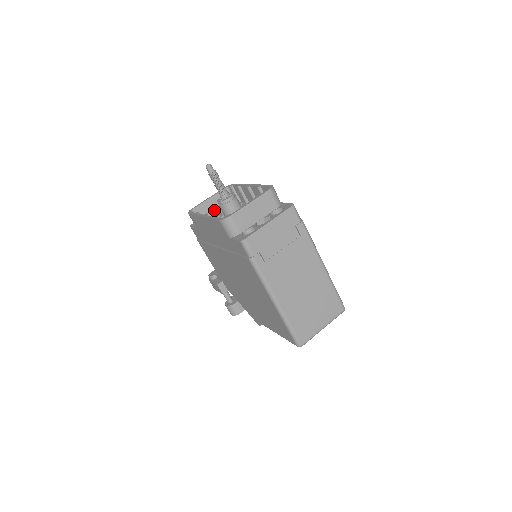
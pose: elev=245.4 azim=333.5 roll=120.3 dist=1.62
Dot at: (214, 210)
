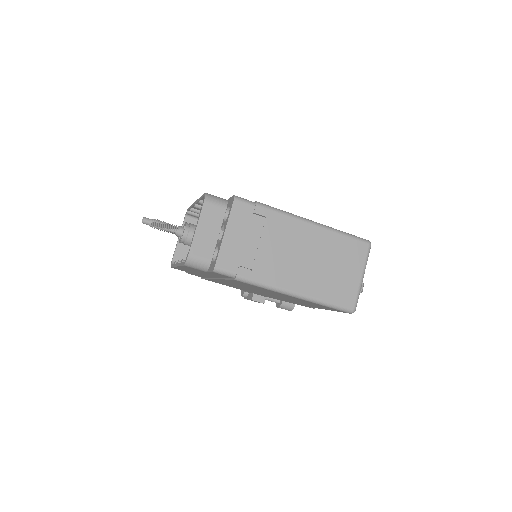
Dot at: occluded
